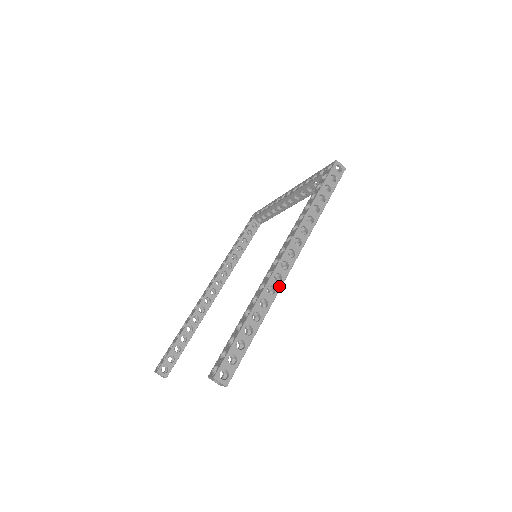
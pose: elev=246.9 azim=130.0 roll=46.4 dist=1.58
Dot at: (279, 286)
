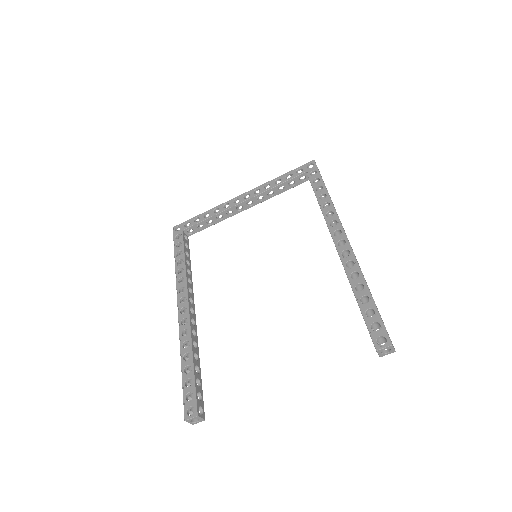
Dot at: occluded
